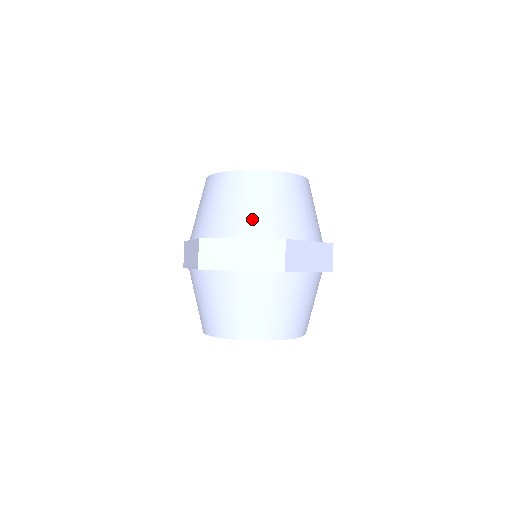
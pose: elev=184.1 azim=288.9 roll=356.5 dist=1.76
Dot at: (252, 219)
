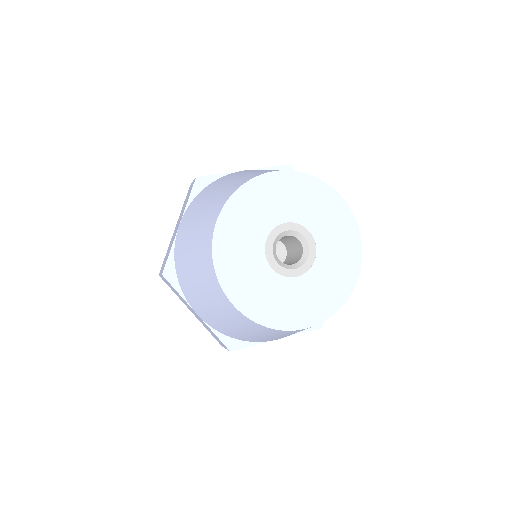
Dot at: occluded
